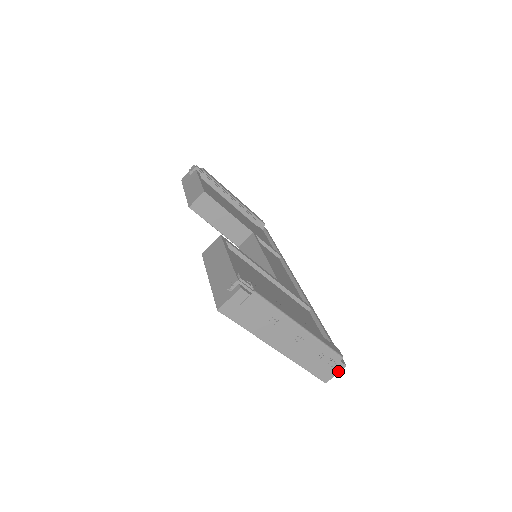
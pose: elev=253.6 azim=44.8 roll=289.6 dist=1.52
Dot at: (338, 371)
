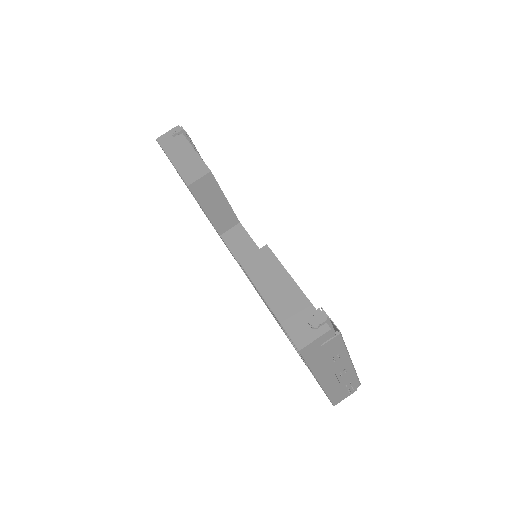
Dot at: (349, 395)
